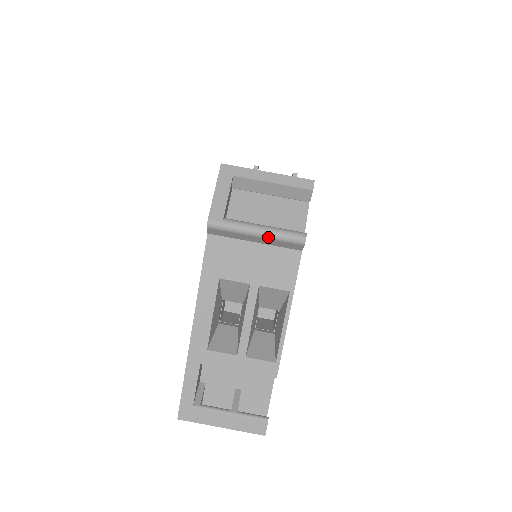
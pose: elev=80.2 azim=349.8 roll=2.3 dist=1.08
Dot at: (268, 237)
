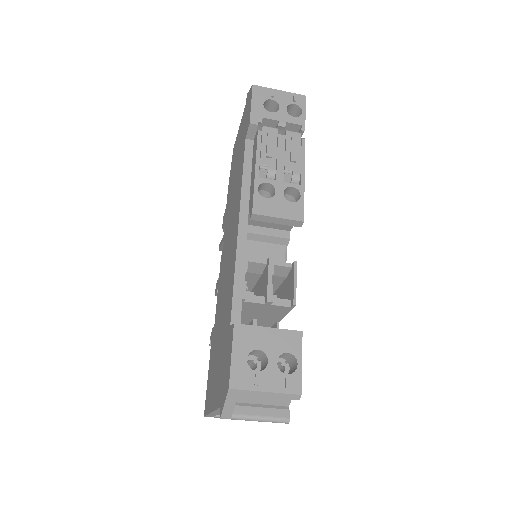
Dot at: (263, 421)
